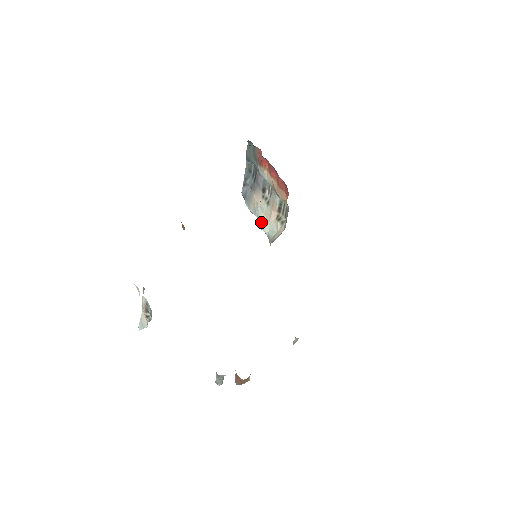
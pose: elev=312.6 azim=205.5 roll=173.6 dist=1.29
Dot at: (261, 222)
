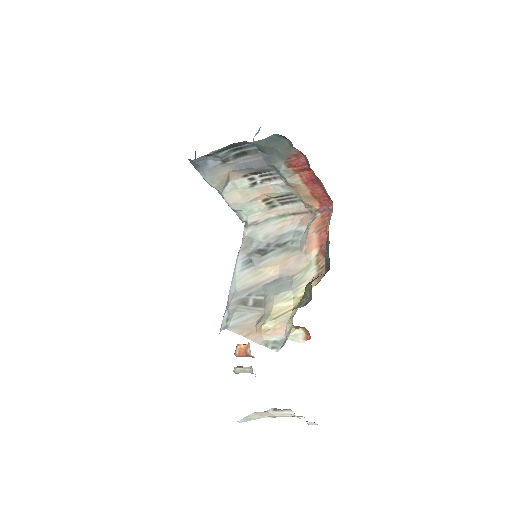
Dot at: (233, 201)
